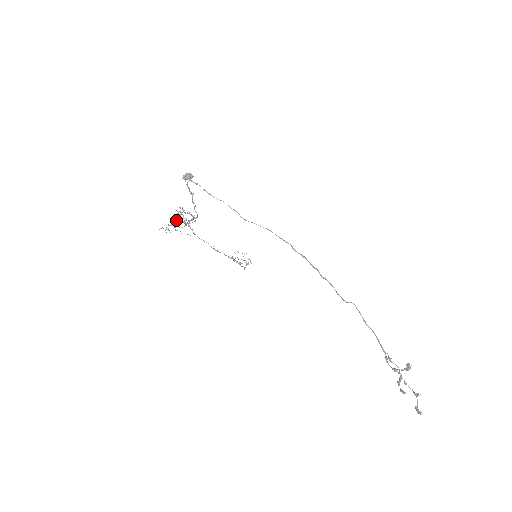
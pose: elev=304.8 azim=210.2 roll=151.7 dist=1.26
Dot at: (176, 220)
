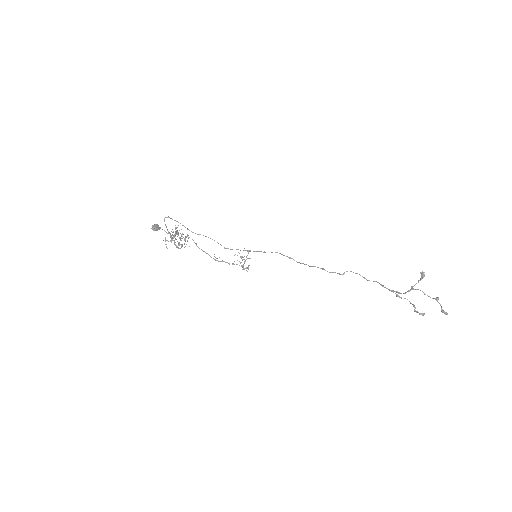
Dot at: occluded
